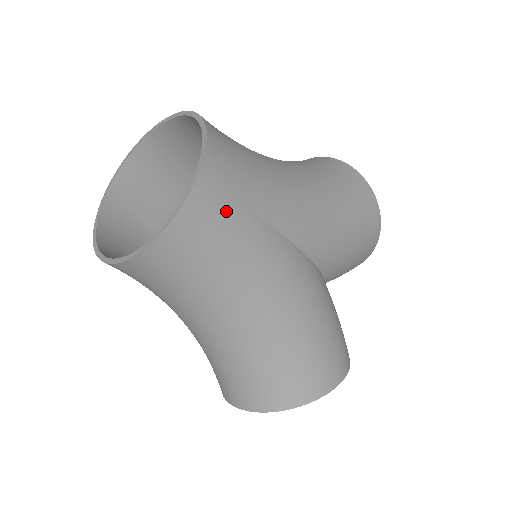
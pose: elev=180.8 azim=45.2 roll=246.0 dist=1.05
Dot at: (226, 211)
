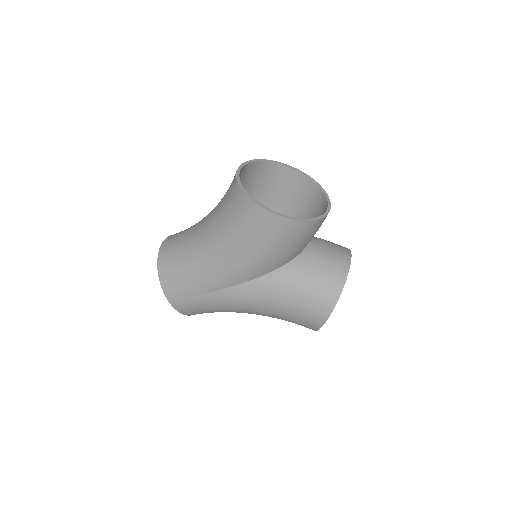
Dot at: (191, 303)
